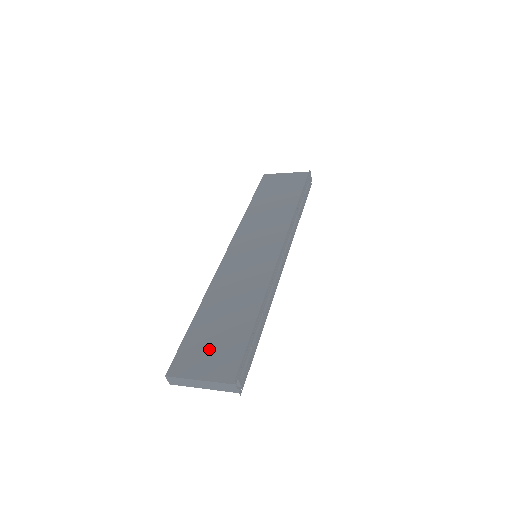
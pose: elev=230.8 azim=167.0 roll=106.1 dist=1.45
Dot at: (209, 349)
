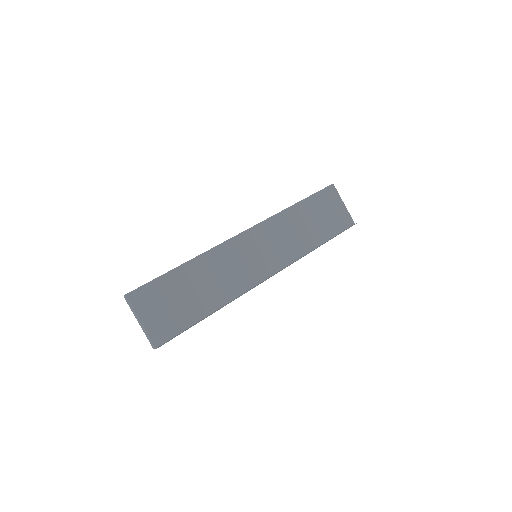
Dot at: (165, 304)
